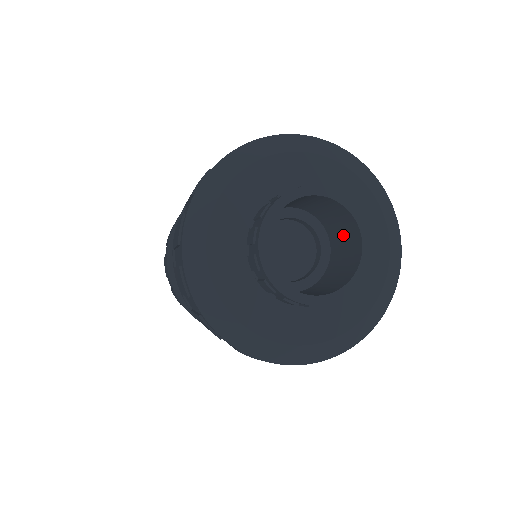
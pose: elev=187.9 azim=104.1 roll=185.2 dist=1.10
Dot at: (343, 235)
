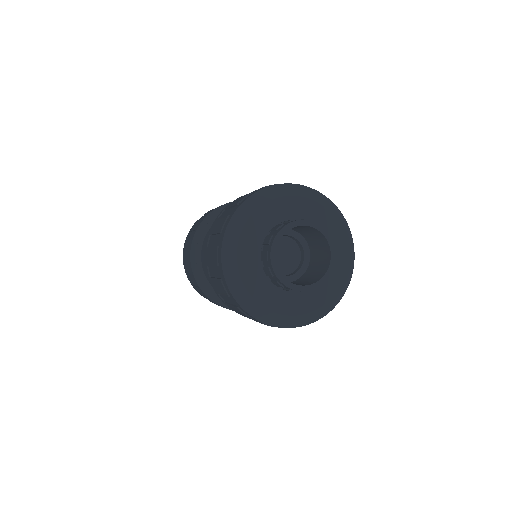
Dot at: (320, 255)
